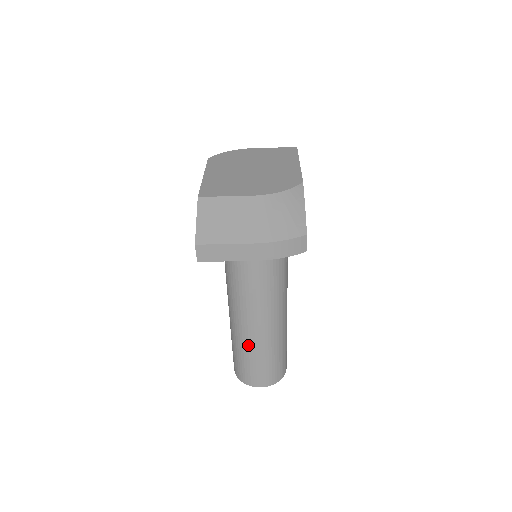
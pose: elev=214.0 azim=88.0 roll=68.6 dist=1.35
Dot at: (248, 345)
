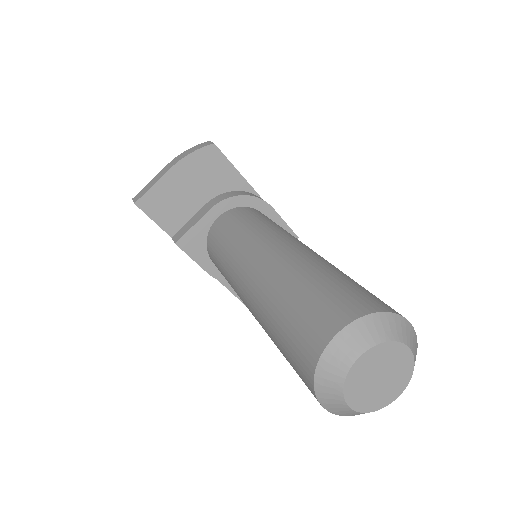
Dot at: (270, 294)
